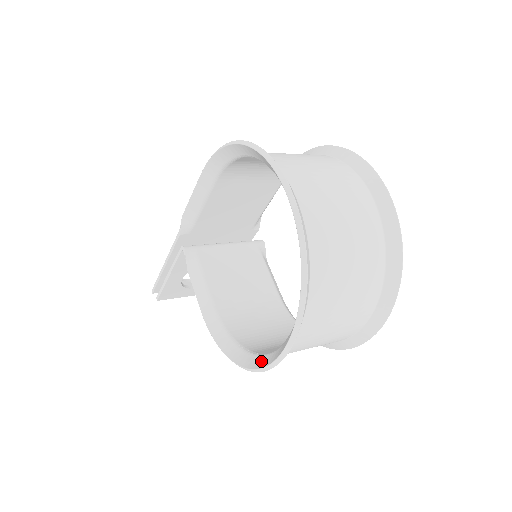
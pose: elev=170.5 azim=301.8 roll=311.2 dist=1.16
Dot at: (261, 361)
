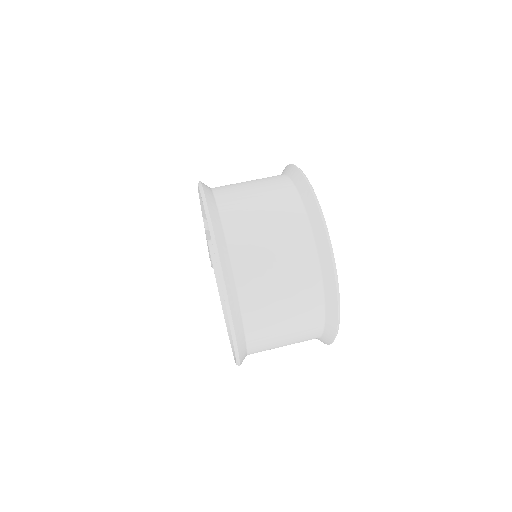
Dot at: occluded
